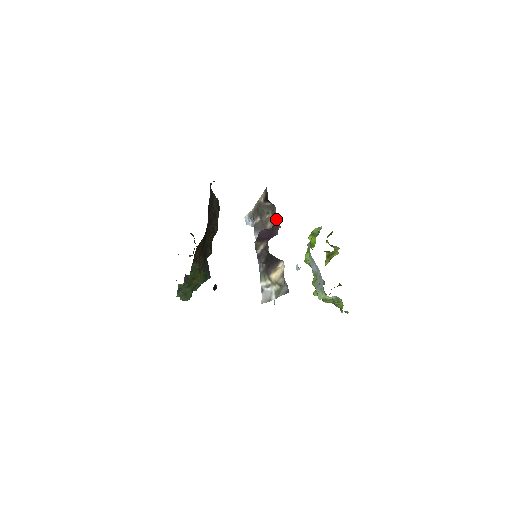
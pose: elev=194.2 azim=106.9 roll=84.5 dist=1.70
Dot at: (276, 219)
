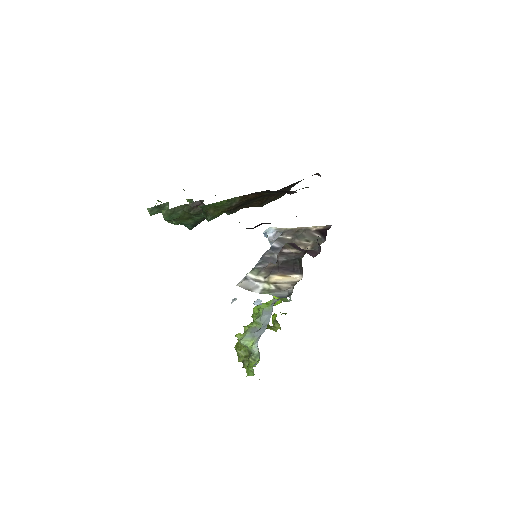
Dot at: (318, 248)
